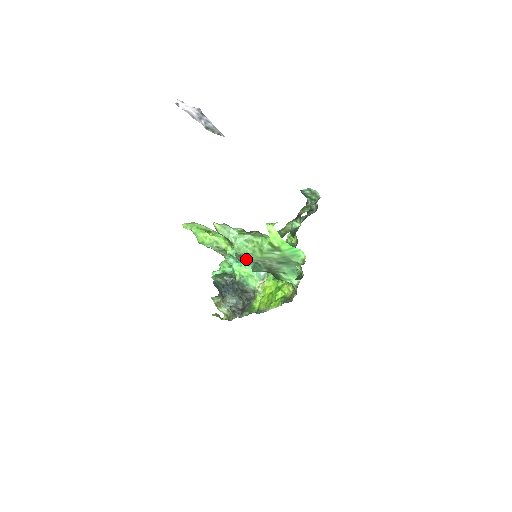
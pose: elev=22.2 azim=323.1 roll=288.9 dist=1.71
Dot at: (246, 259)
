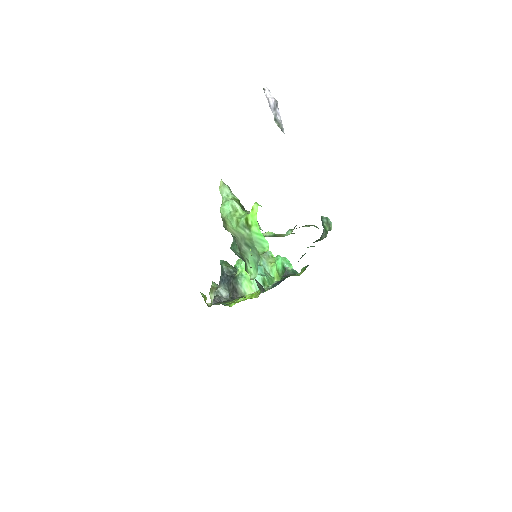
Dot at: (227, 227)
